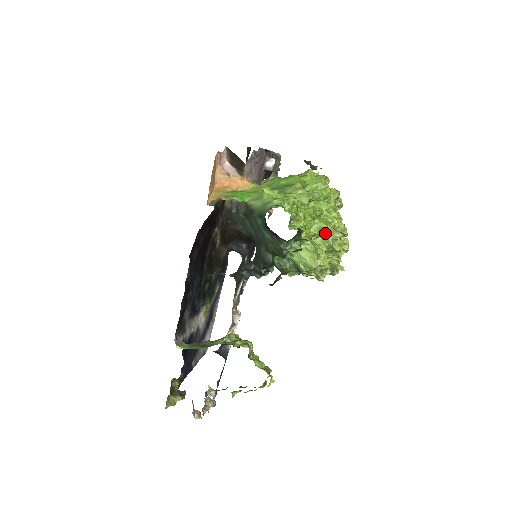
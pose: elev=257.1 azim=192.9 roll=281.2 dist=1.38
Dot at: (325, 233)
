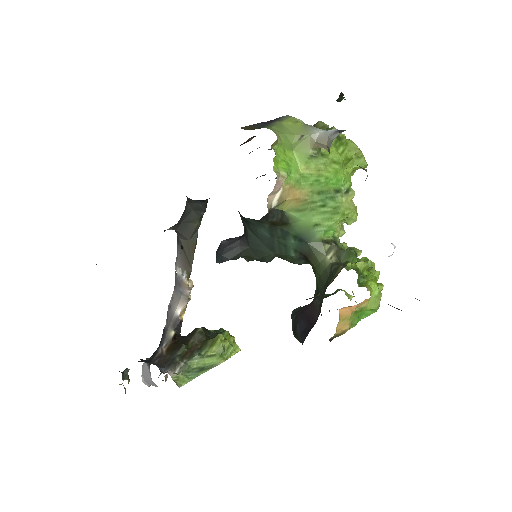
Dot at: occluded
